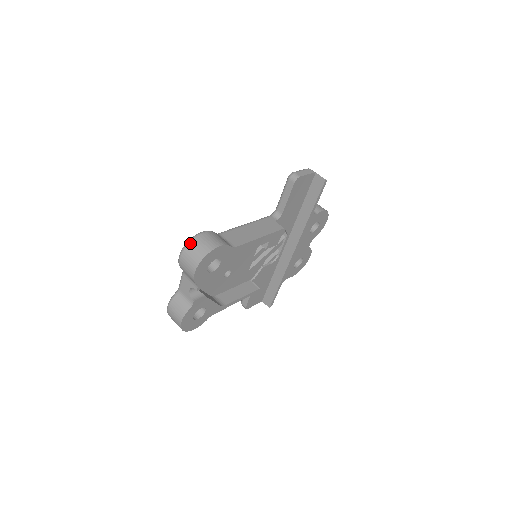
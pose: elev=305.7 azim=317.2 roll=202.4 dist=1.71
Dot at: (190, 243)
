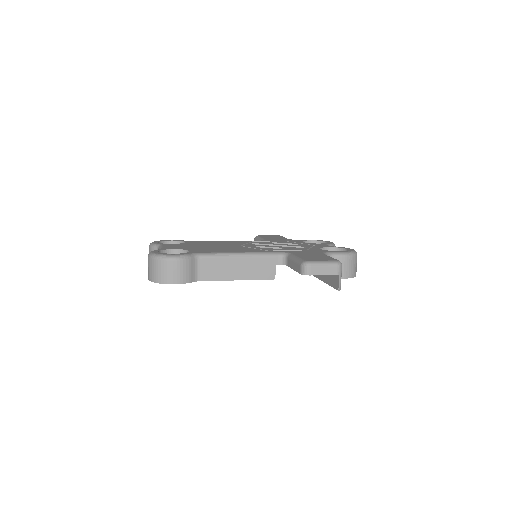
Dot at: (156, 260)
